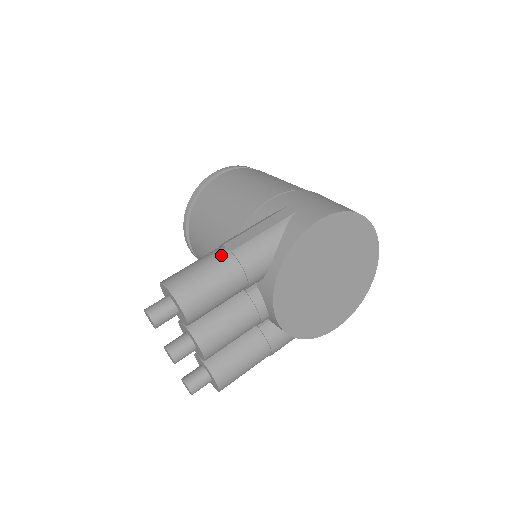
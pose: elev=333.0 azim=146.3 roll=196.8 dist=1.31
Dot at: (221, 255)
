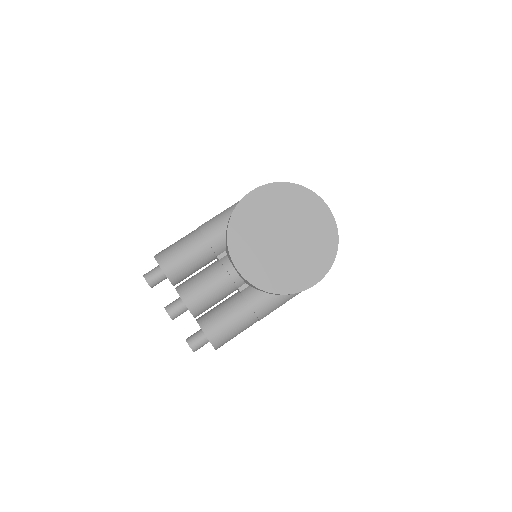
Dot at: (191, 232)
